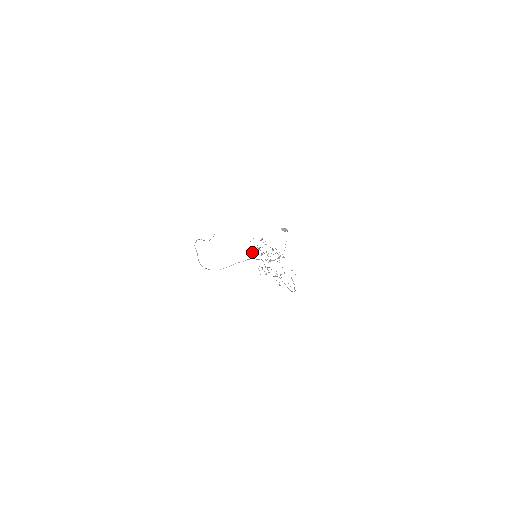
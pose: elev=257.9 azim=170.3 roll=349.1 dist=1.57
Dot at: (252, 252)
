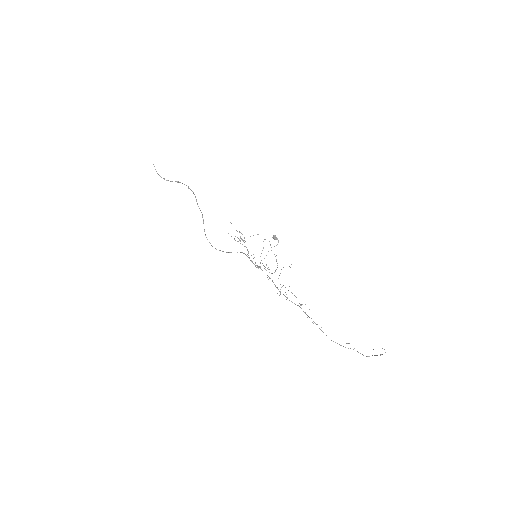
Dot at: occluded
